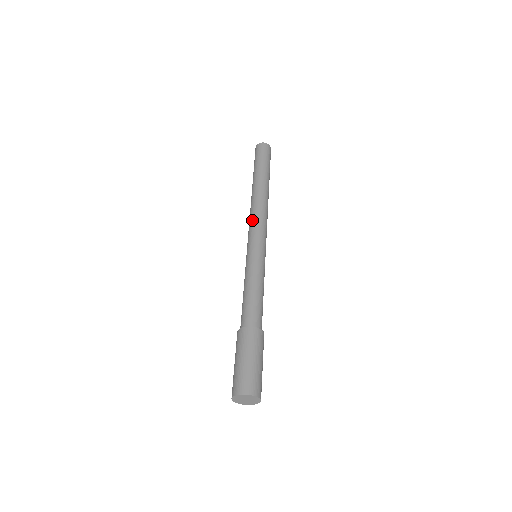
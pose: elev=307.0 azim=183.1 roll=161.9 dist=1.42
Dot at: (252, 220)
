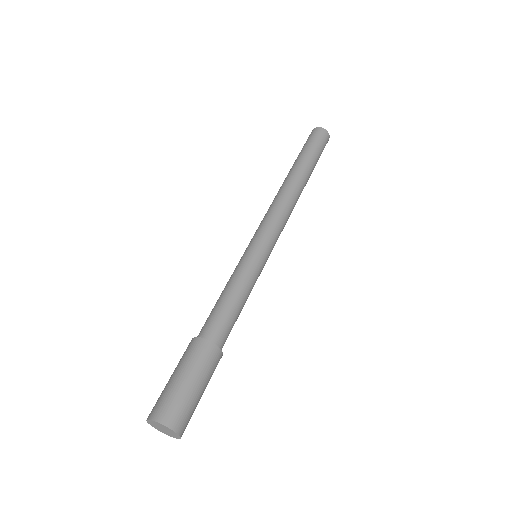
Dot at: (268, 212)
